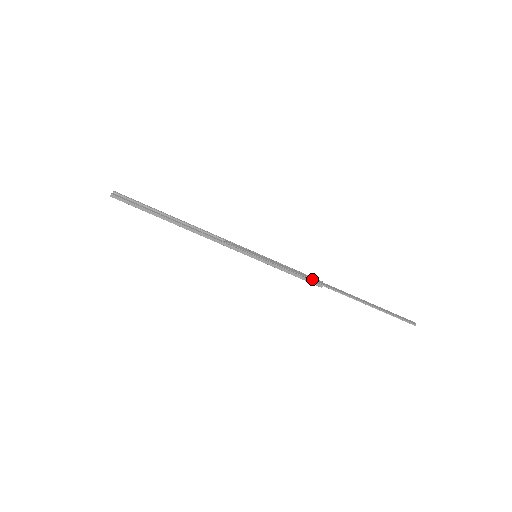
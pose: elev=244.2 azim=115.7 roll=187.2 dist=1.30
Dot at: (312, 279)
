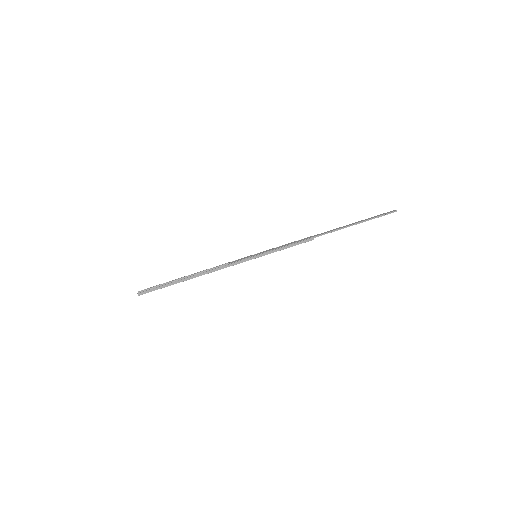
Dot at: (303, 240)
